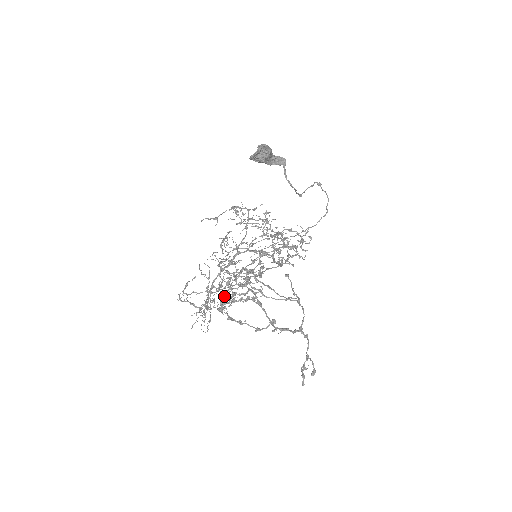
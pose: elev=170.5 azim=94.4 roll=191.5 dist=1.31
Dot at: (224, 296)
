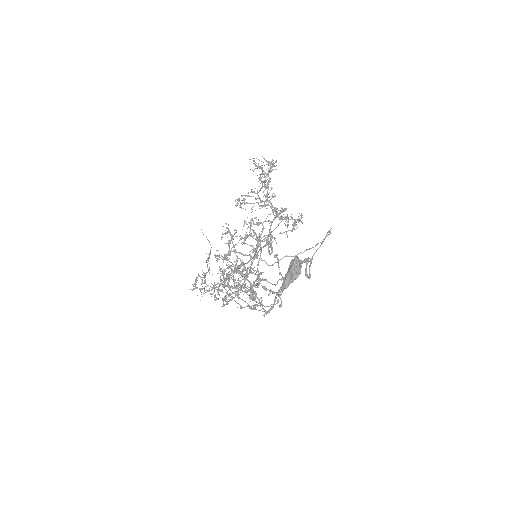
Dot at: occluded
